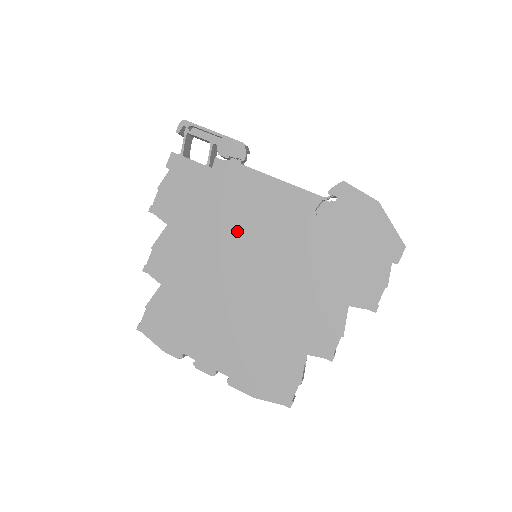
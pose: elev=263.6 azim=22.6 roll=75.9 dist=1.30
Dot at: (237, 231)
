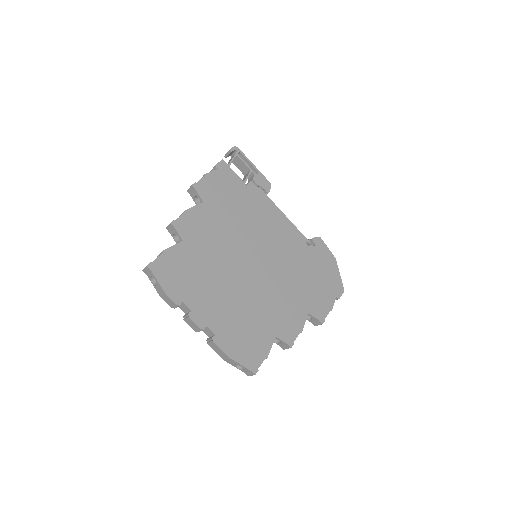
Dot at: (252, 232)
